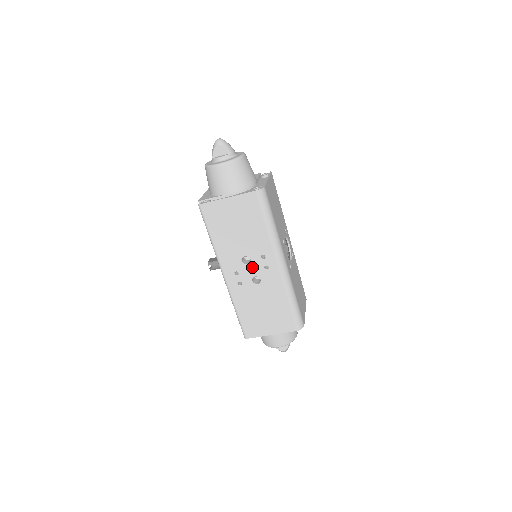
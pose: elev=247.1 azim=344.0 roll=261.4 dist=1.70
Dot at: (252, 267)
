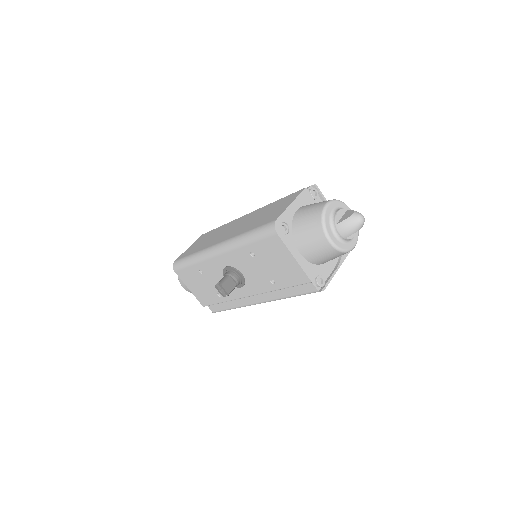
Dot at: occluded
